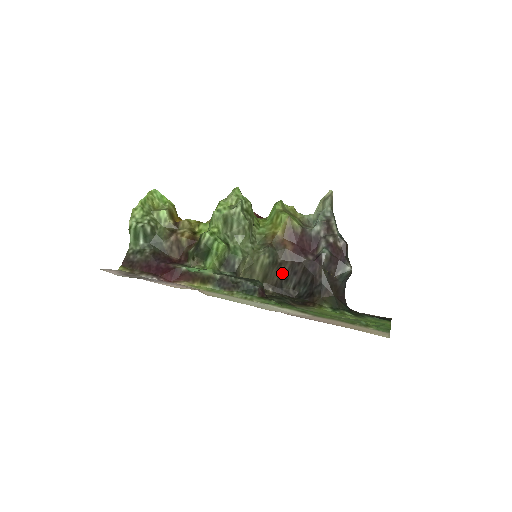
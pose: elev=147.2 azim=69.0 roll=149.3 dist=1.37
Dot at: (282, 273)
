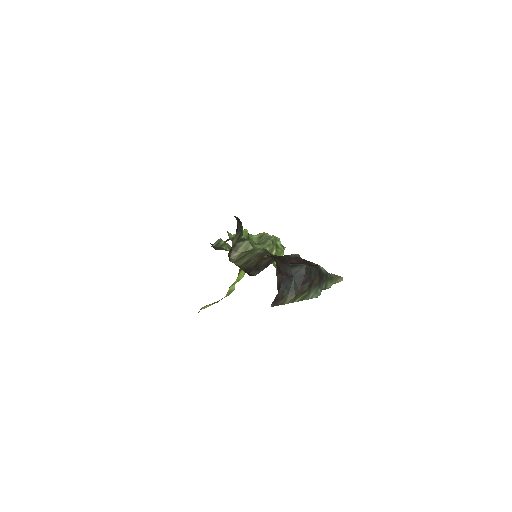
Dot at: (260, 264)
